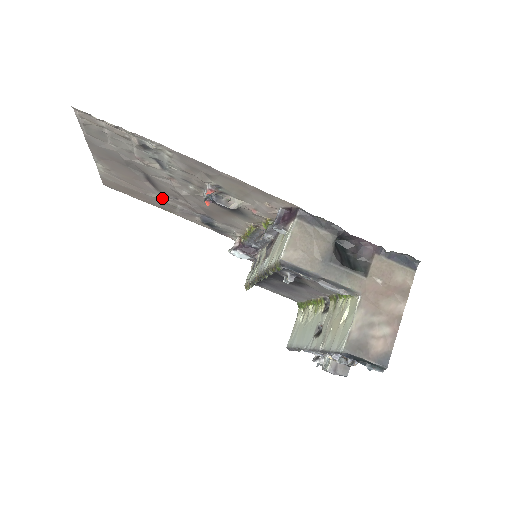
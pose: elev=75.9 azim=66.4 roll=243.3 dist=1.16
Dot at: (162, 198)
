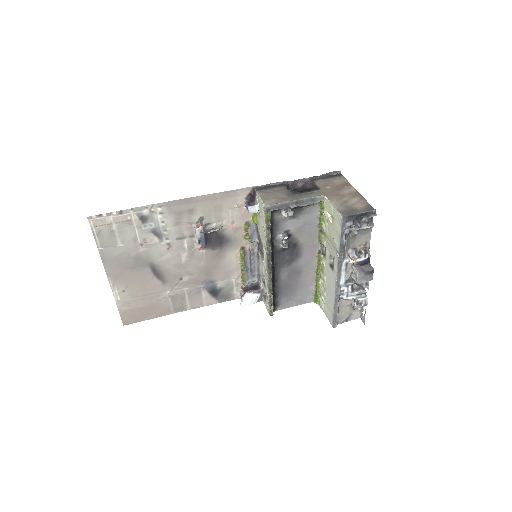
Dot at: (171, 292)
